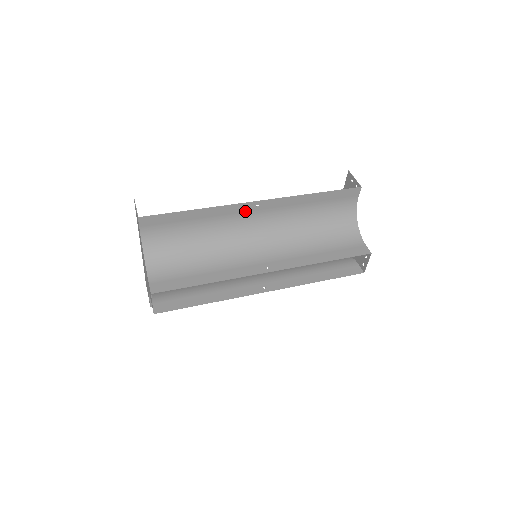
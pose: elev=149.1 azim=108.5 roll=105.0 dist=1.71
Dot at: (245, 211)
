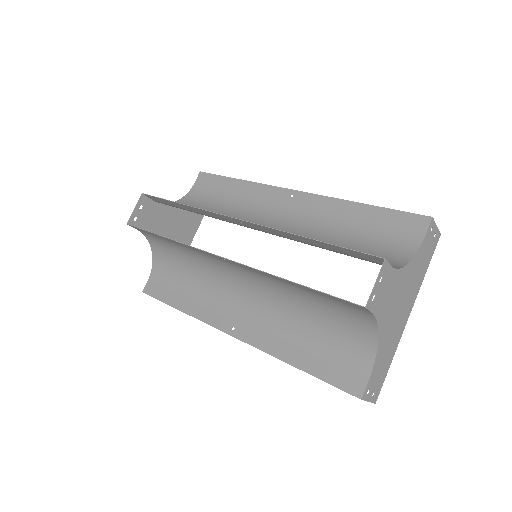
Dot at: (278, 199)
